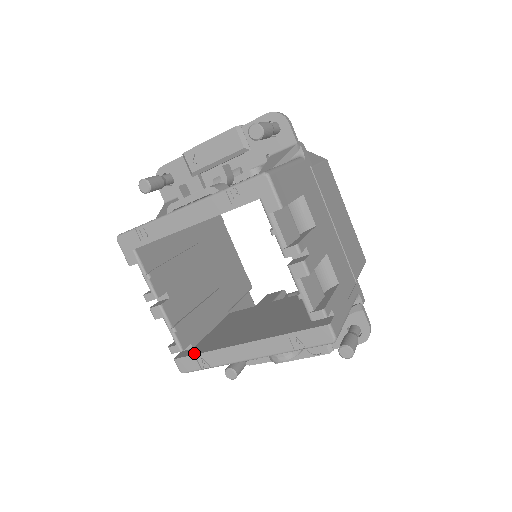
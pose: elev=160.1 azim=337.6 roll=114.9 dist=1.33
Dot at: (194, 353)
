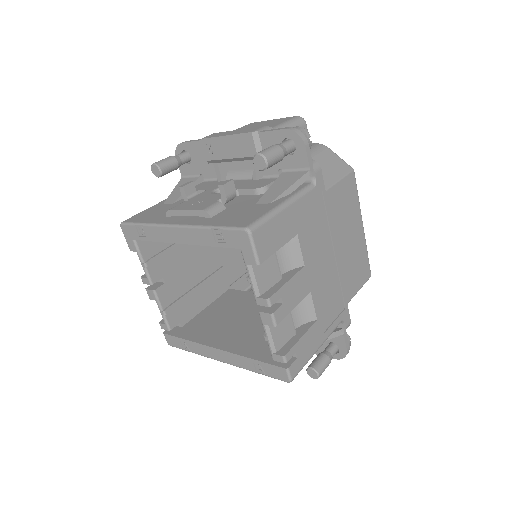
Dot at: (179, 335)
